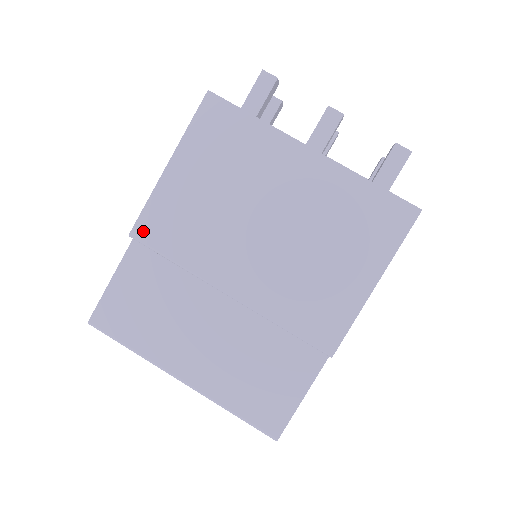
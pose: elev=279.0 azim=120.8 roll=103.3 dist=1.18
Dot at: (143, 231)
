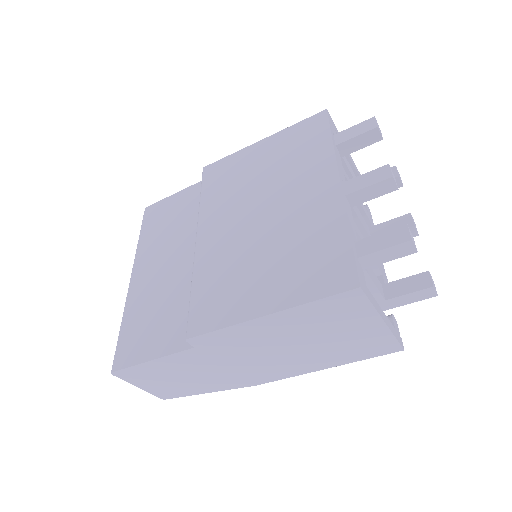
Dot at: (210, 170)
